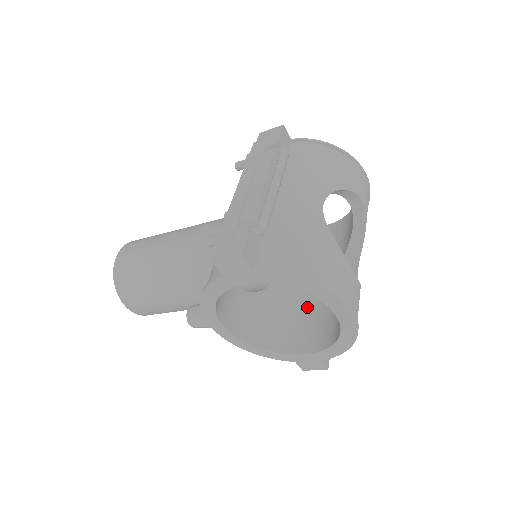
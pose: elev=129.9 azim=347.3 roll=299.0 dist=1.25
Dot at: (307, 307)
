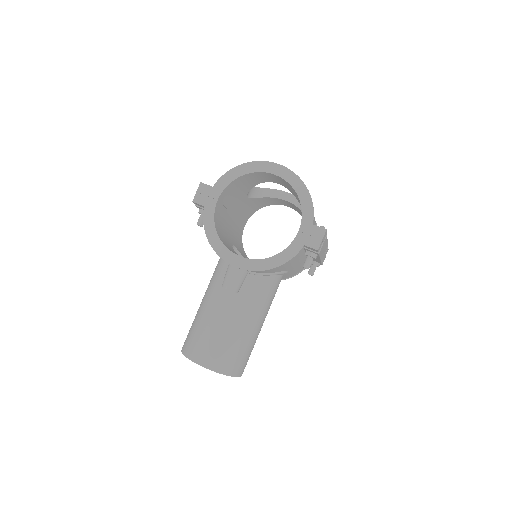
Dot at: occluded
